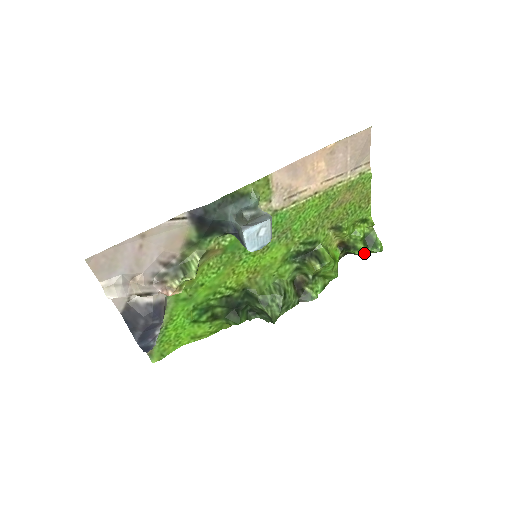
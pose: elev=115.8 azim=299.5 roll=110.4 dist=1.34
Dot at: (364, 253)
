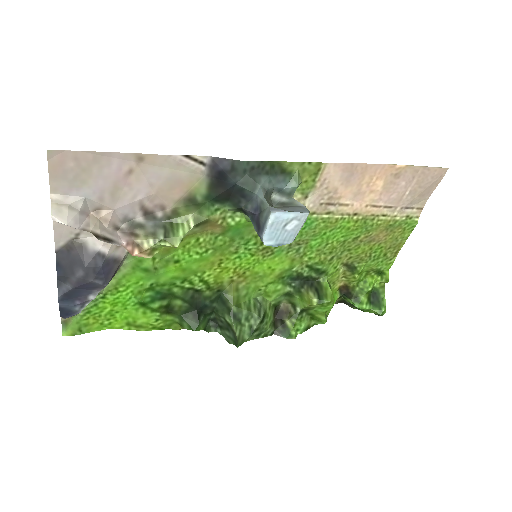
Dot at: (365, 309)
